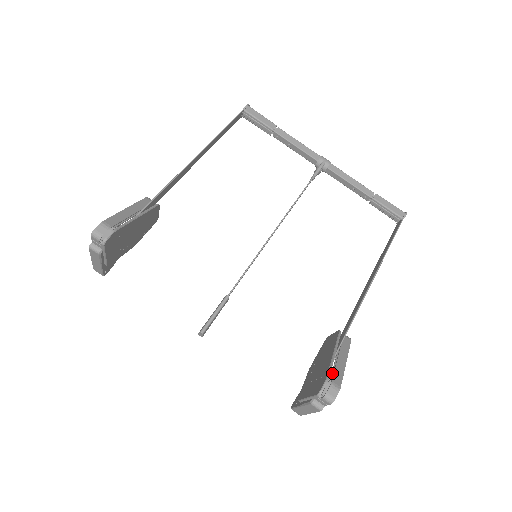
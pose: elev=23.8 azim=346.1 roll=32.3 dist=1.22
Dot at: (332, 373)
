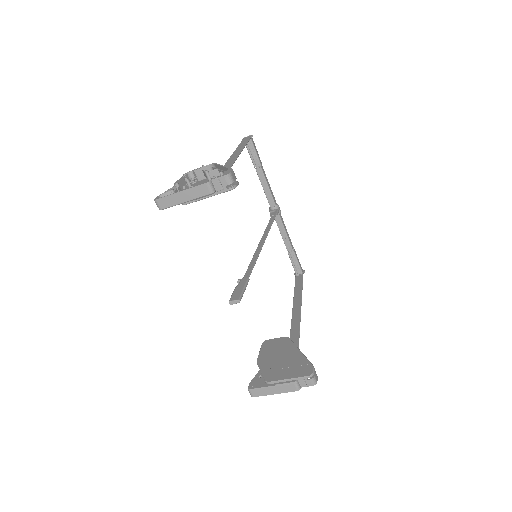
Dot at: occluded
